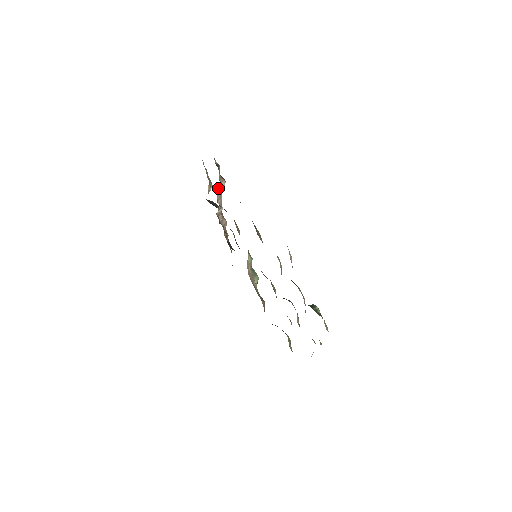
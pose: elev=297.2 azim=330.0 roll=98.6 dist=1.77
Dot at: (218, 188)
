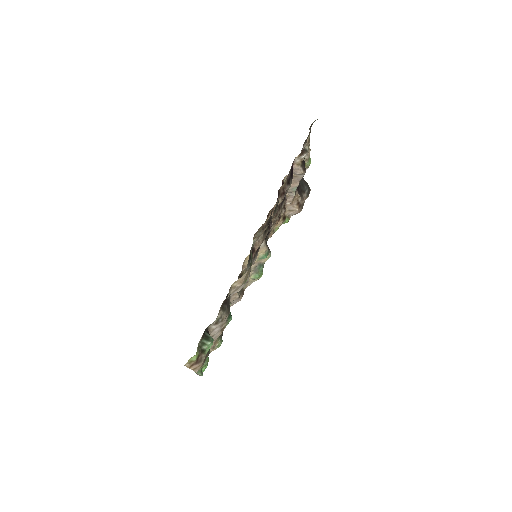
Dot at: occluded
